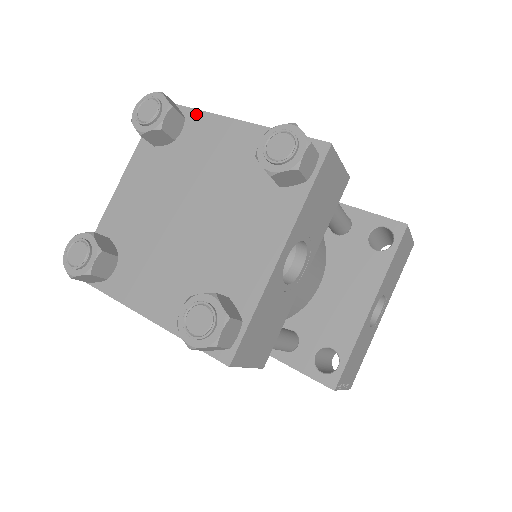
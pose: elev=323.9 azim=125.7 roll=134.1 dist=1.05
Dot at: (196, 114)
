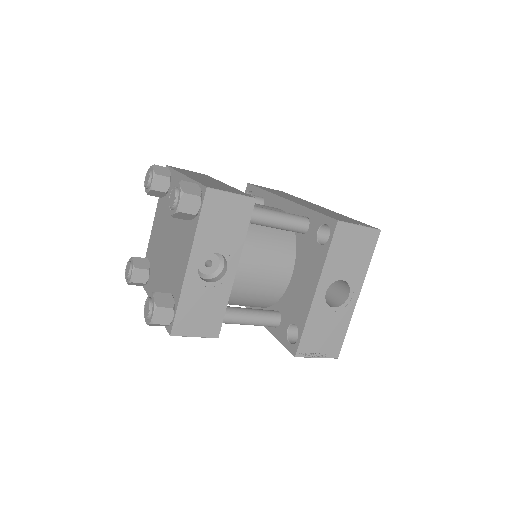
Dot at: (174, 173)
